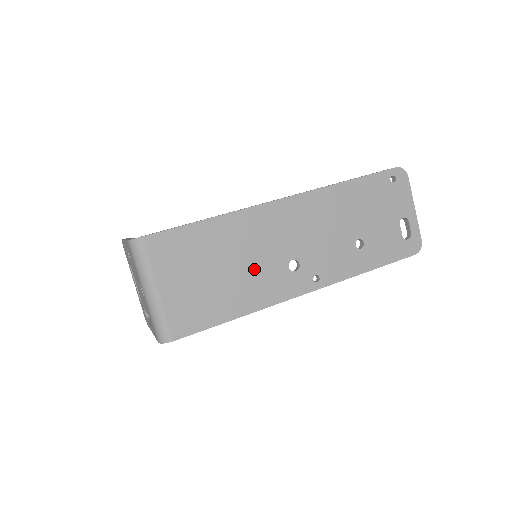
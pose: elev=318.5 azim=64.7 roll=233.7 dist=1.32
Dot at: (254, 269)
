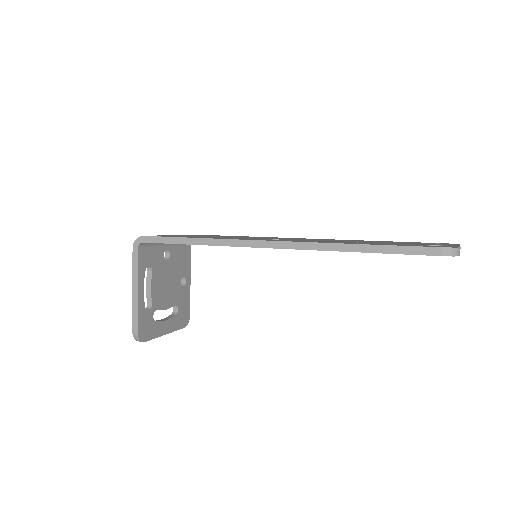
Dot at: occluded
